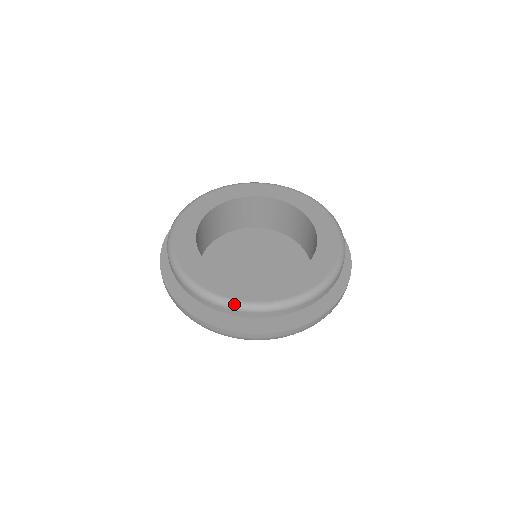
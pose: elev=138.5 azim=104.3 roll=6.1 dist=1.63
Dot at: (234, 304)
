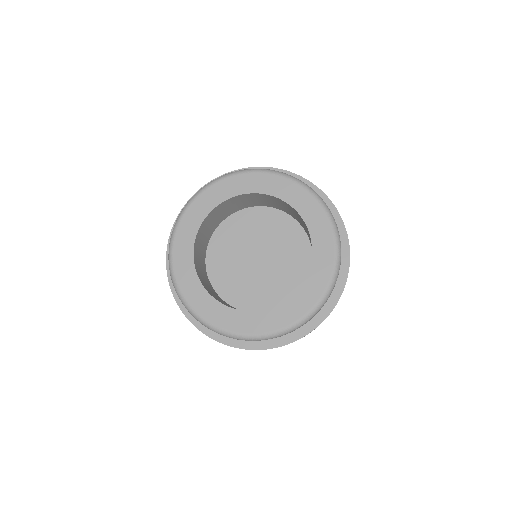
Dot at: (241, 337)
